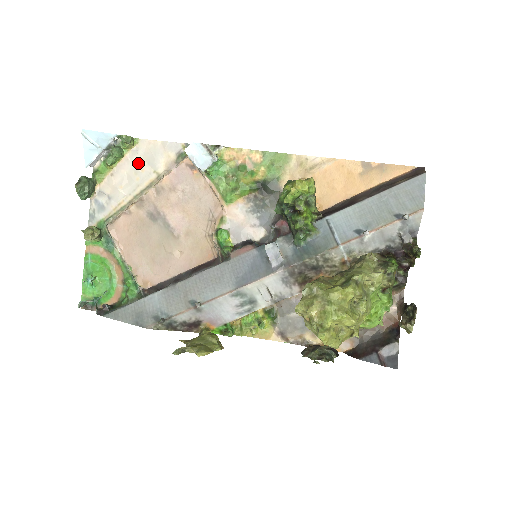
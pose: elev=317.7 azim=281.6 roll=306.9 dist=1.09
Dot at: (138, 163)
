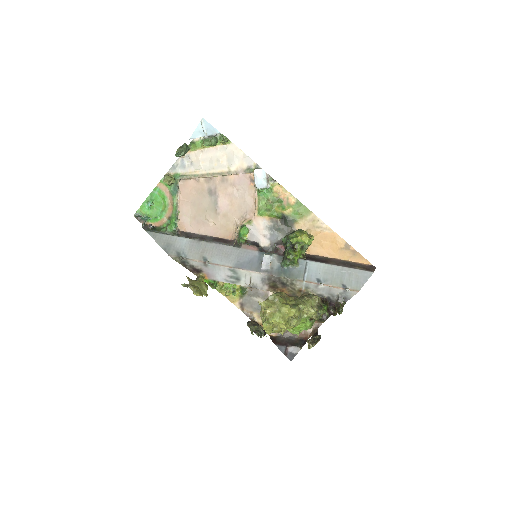
Dot at: (222, 156)
